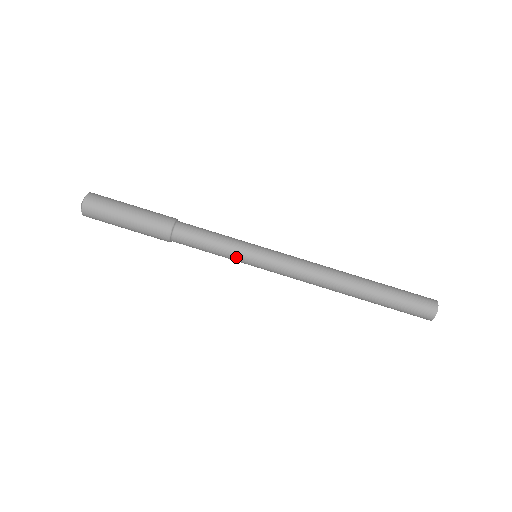
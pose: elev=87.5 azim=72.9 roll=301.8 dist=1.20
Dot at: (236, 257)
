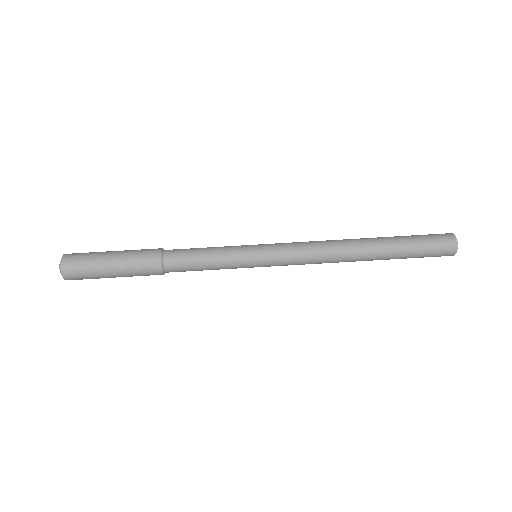
Dot at: (236, 263)
